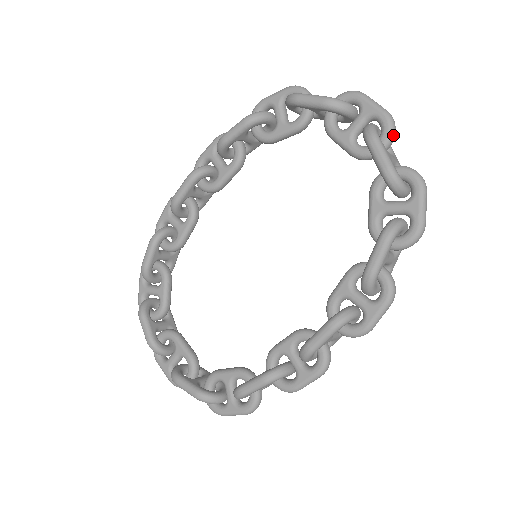
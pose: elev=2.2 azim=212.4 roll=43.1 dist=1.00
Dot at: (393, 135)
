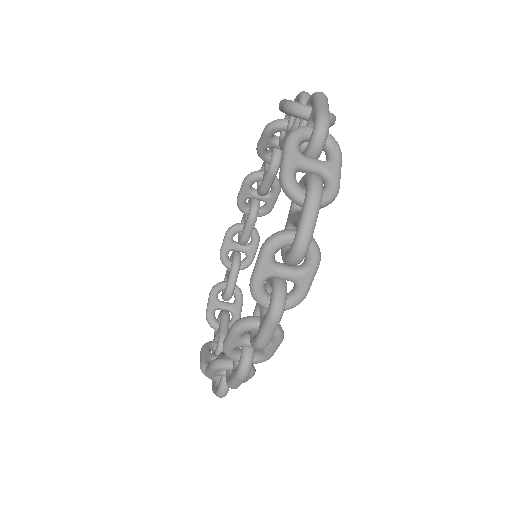
Dot at: (318, 138)
